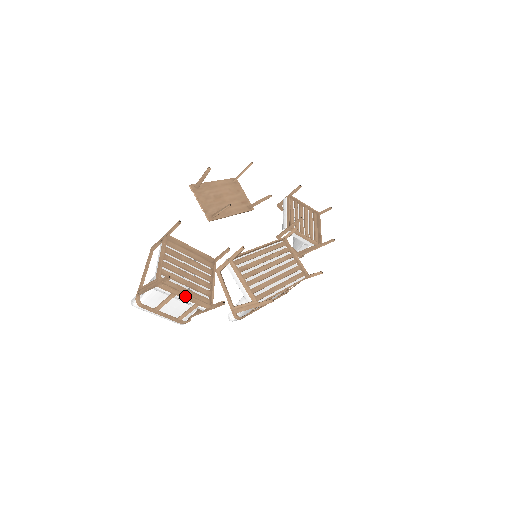
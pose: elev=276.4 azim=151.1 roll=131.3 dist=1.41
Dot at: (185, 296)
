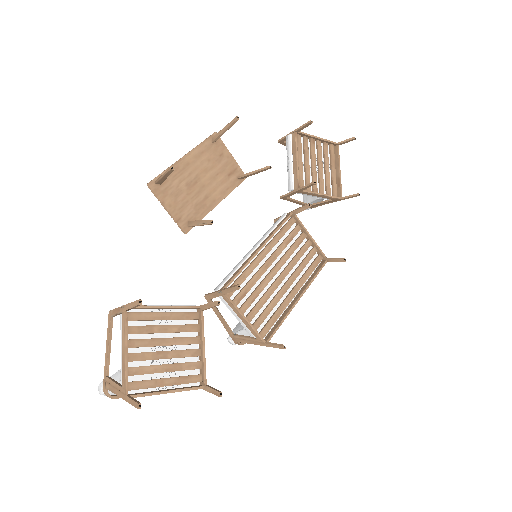
Dot at: occluded
